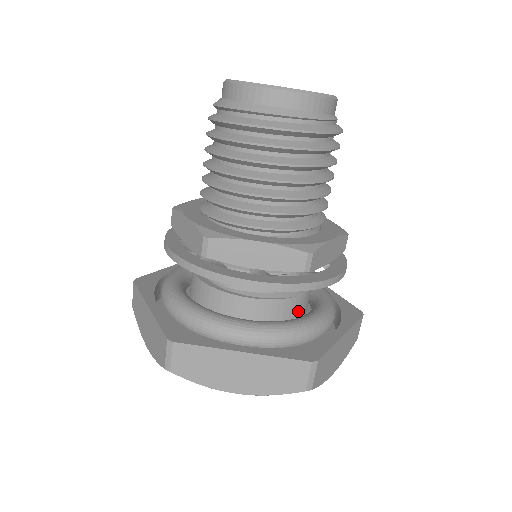
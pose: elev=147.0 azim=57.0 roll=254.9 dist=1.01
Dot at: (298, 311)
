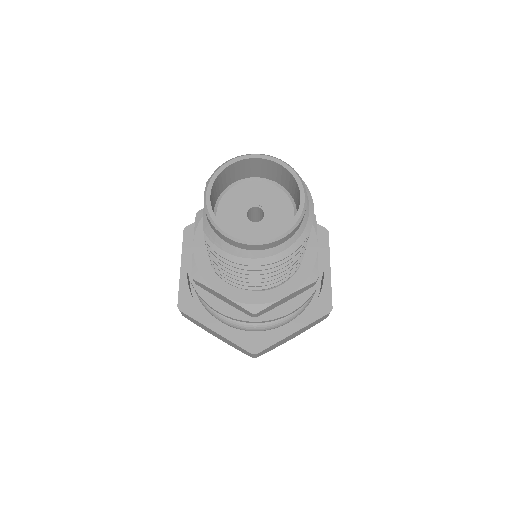
Dot at: occluded
